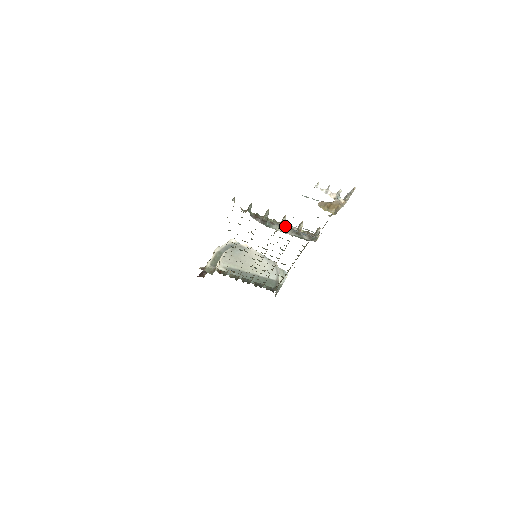
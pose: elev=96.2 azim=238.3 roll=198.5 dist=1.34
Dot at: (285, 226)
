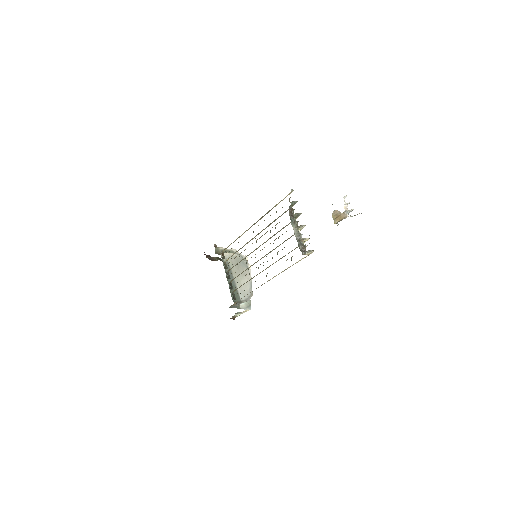
Dot at: occluded
